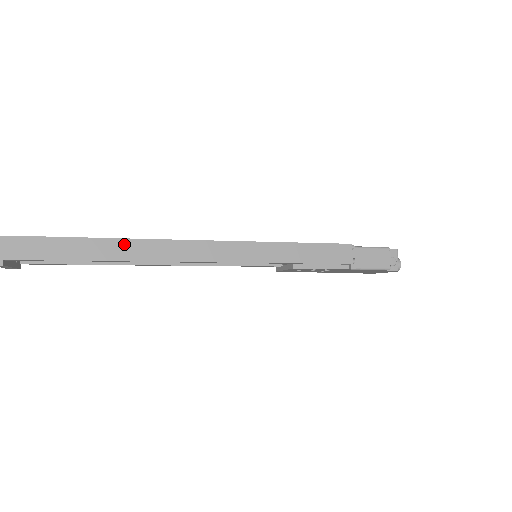
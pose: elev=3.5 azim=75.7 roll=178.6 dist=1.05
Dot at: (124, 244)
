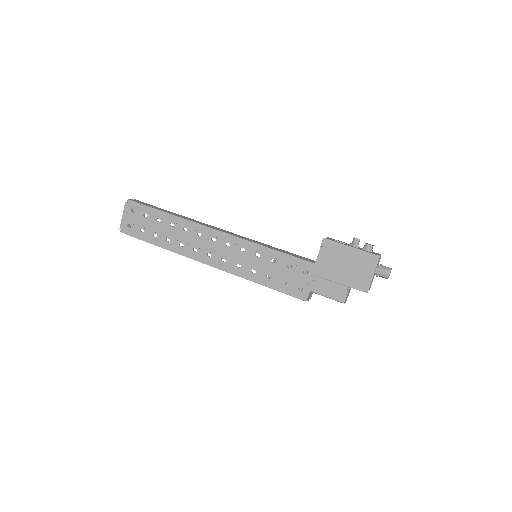
Dot at: (175, 252)
